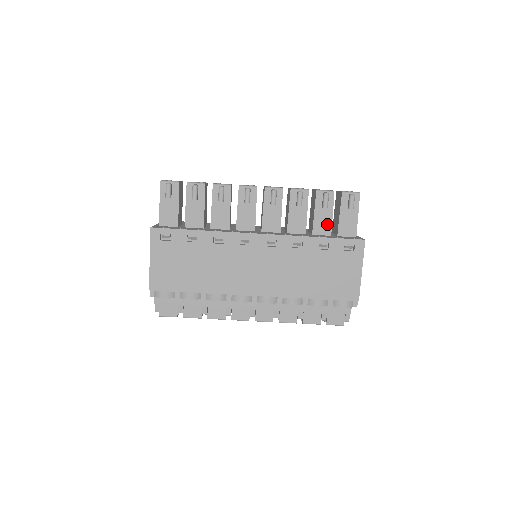
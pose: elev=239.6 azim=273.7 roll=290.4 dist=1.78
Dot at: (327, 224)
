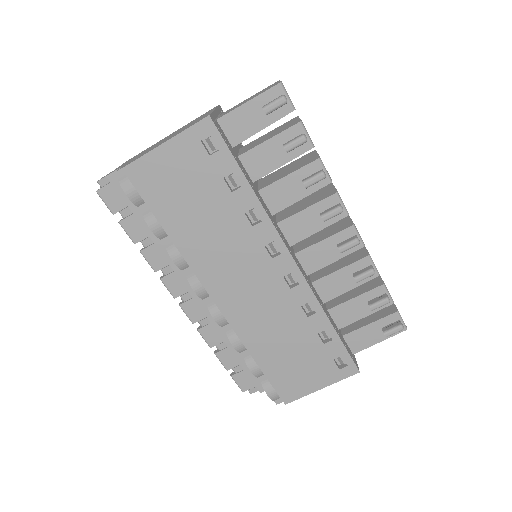
Dot at: (350, 318)
